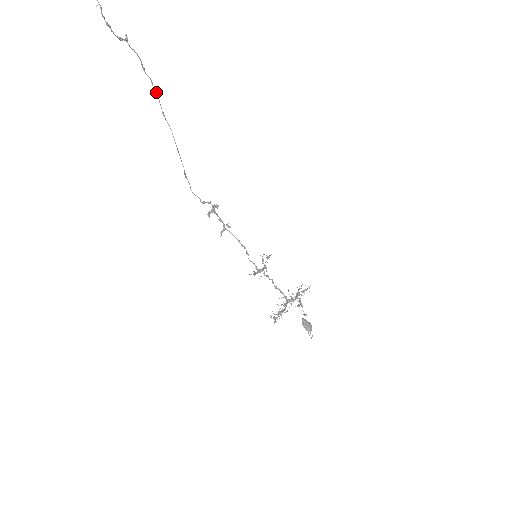
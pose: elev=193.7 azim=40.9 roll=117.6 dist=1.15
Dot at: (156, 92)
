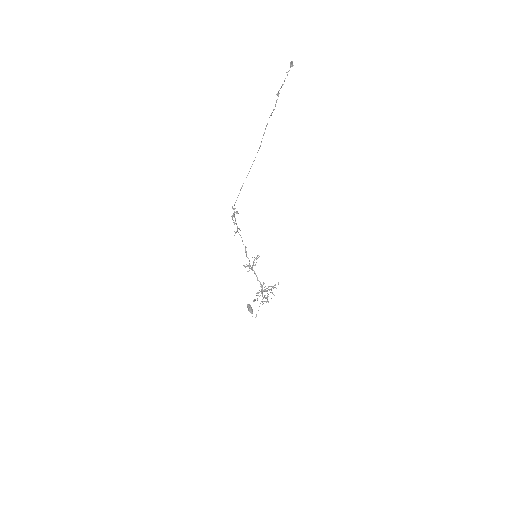
Dot at: occluded
